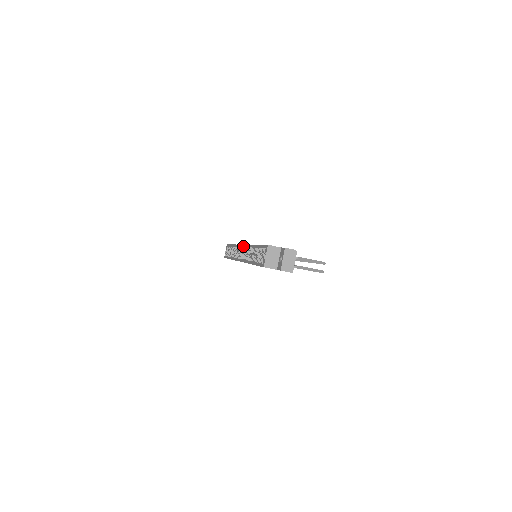
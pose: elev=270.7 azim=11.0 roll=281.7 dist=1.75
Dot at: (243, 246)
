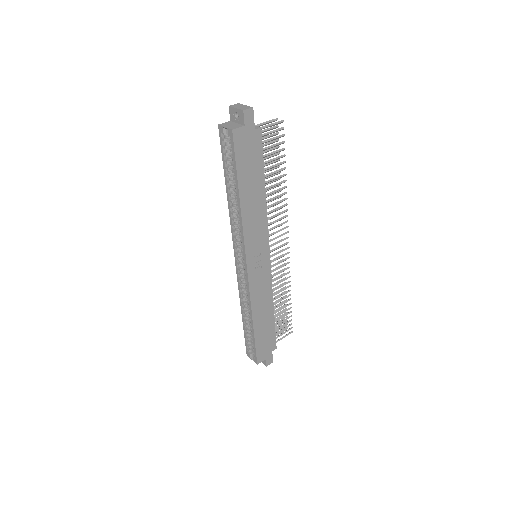
Dot at: (234, 251)
